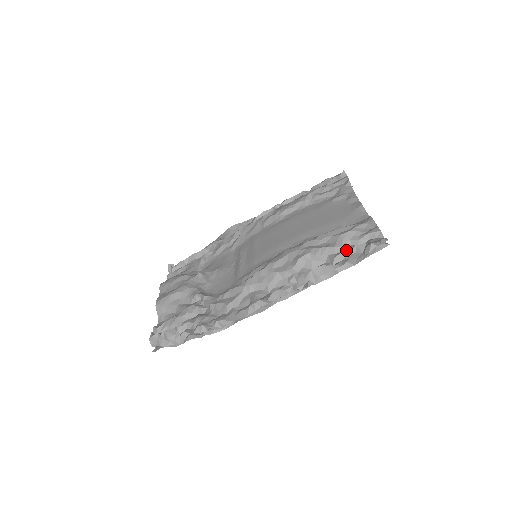
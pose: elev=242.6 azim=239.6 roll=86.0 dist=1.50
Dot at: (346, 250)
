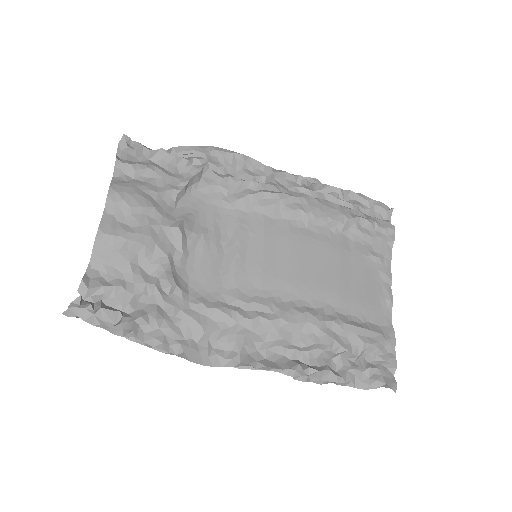
Dot at: (359, 366)
